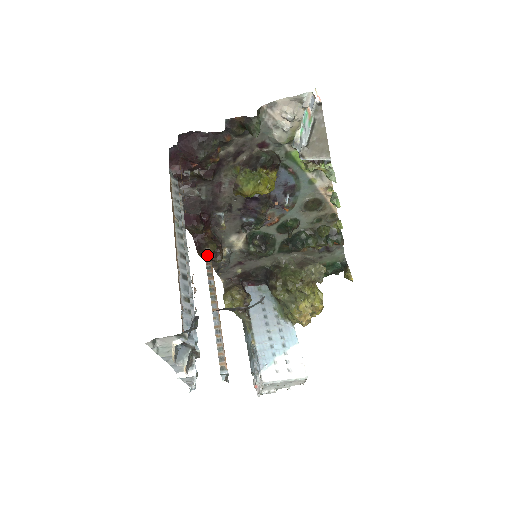
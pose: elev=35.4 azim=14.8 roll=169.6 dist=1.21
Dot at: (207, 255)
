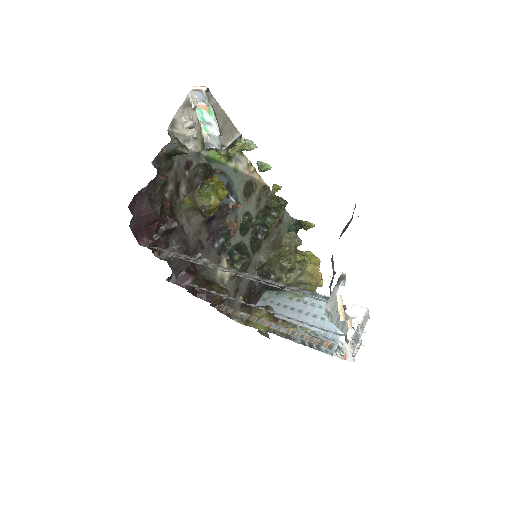
Dot at: (220, 296)
